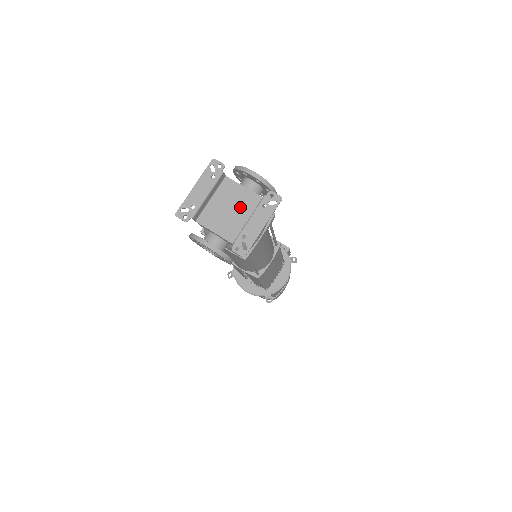
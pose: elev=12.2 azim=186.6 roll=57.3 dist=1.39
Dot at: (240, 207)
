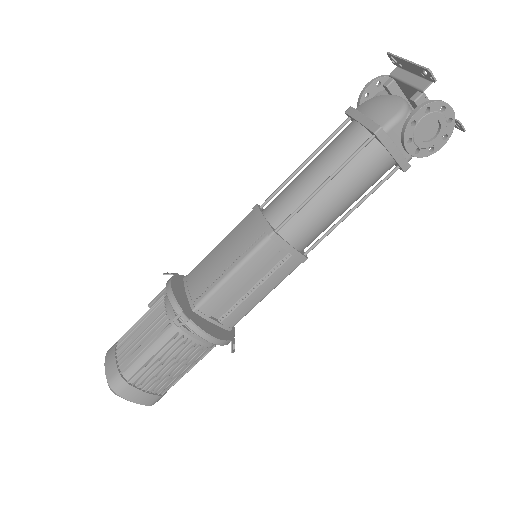
Dot at: occluded
